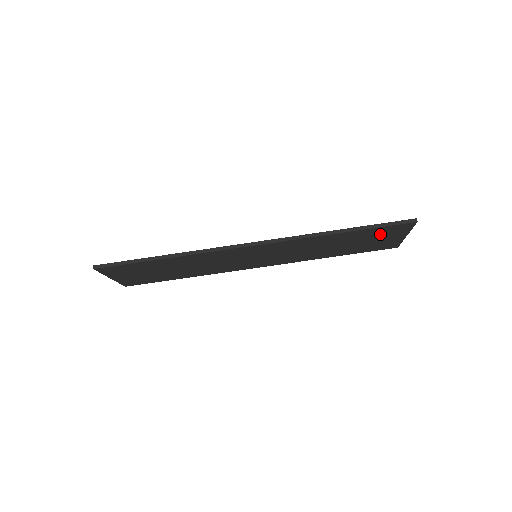
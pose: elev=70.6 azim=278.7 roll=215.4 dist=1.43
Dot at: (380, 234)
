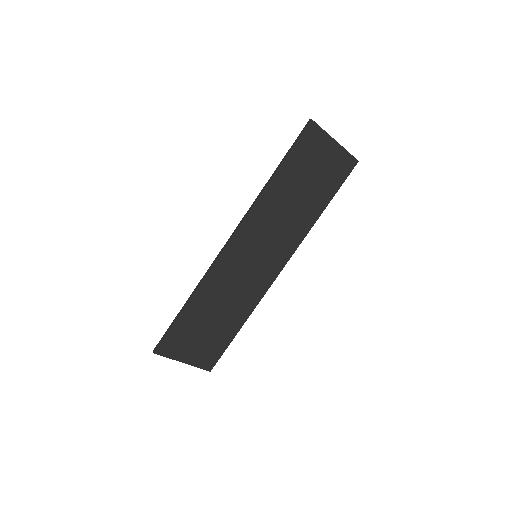
Dot at: (309, 156)
